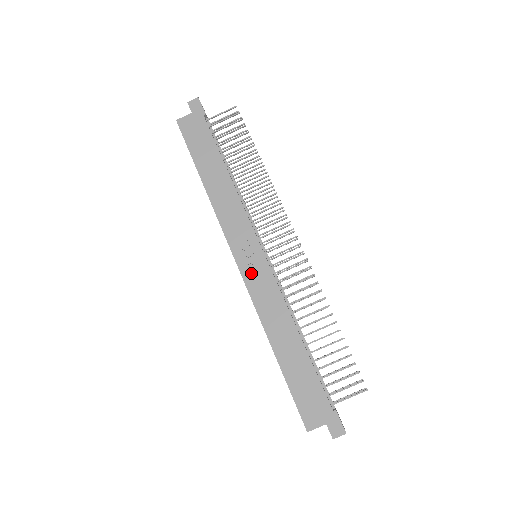
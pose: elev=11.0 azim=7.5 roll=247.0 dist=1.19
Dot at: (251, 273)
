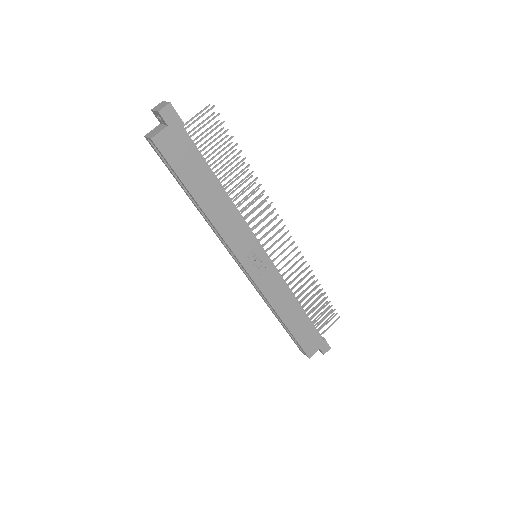
Dot at: (260, 275)
